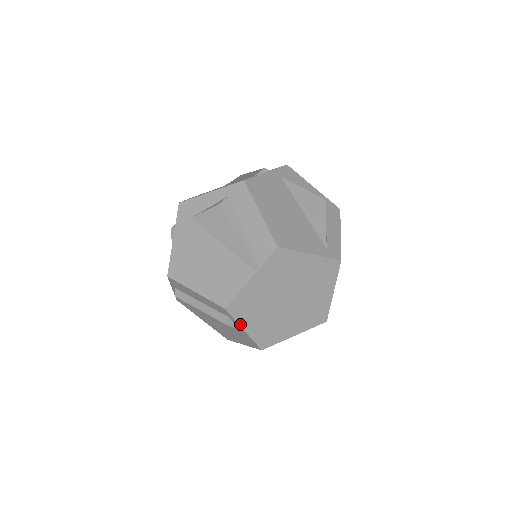
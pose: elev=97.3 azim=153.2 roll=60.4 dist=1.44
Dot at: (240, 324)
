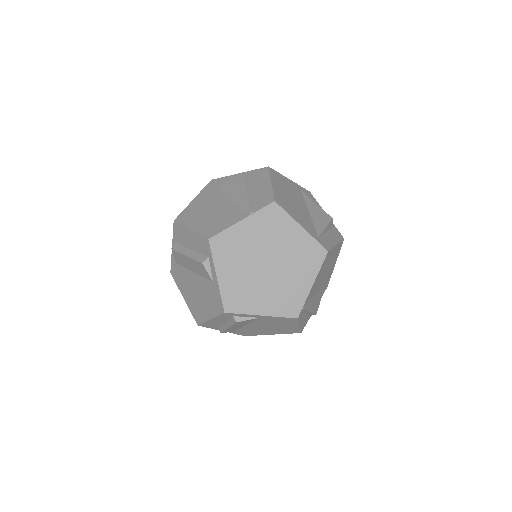
Dot at: (215, 266)
